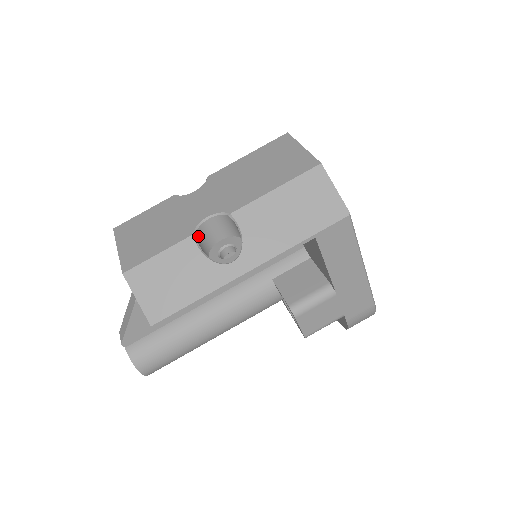
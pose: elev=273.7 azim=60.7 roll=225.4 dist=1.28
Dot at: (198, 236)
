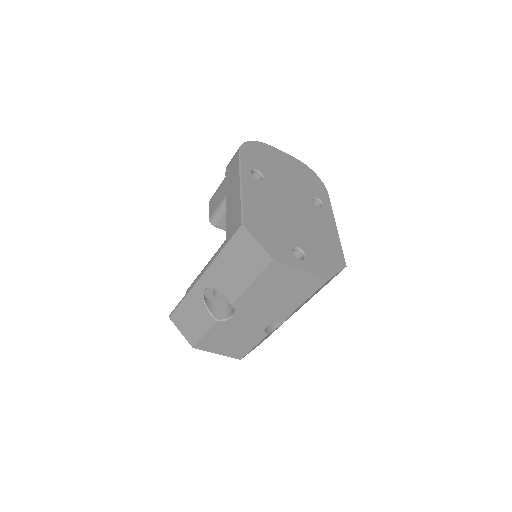
Dot at: (266, 330)
